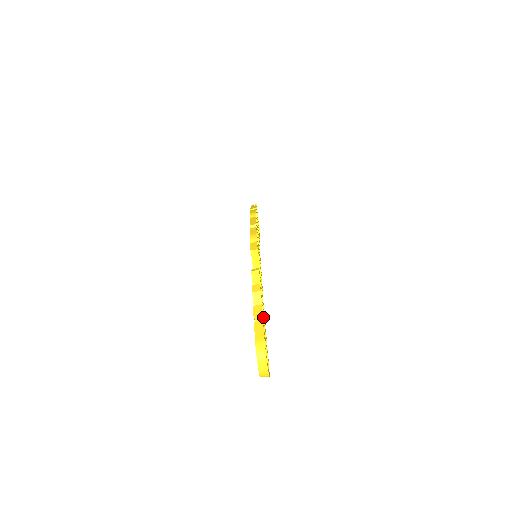
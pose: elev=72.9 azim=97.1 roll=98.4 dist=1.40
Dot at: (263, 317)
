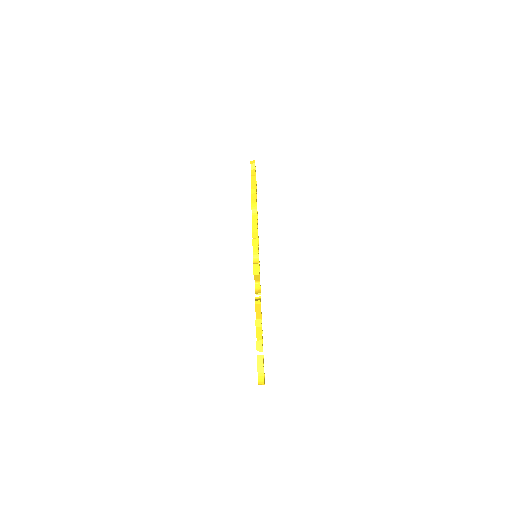
Dot at: (262, 339)
